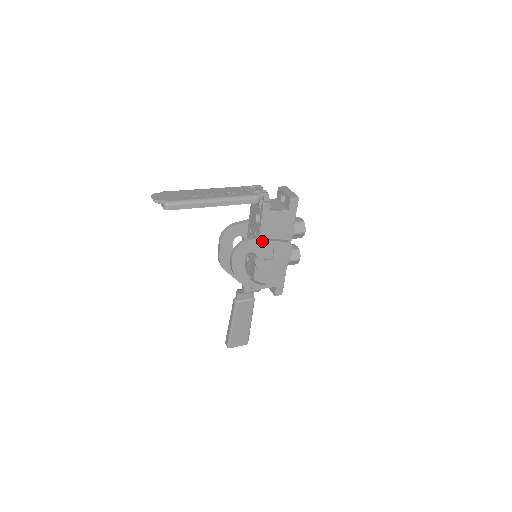
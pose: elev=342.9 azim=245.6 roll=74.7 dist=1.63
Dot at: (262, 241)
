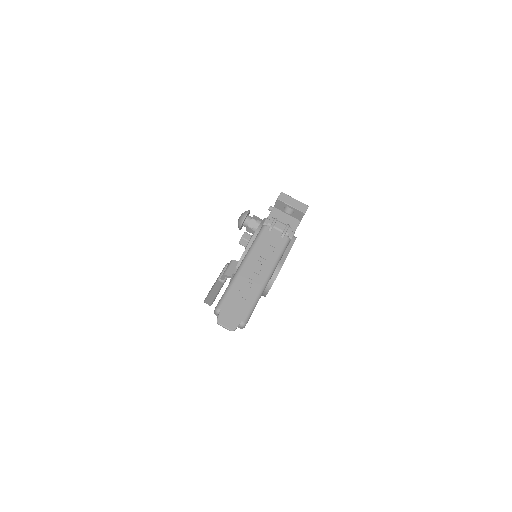
Dot at: occluded
